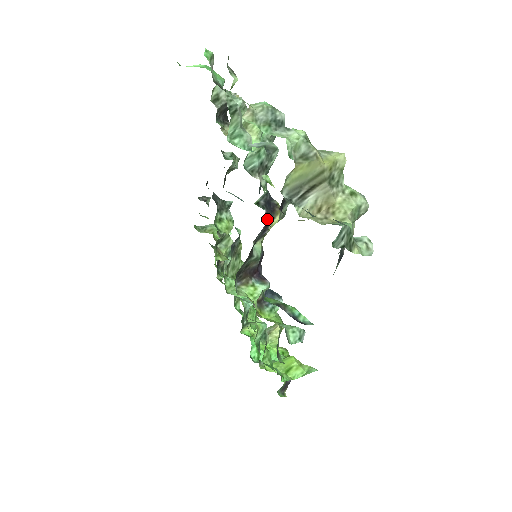
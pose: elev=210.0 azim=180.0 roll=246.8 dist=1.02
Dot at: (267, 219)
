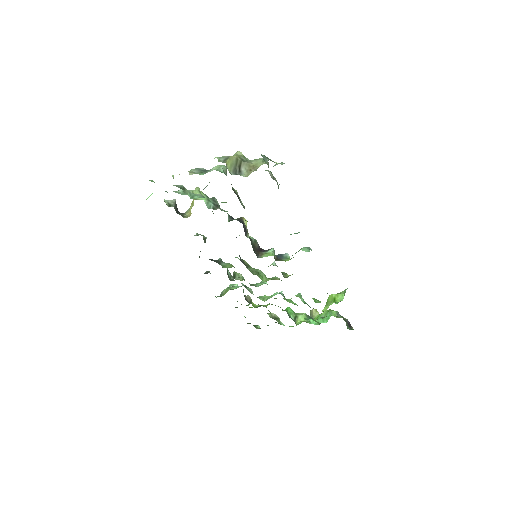
Dot at: occluded
